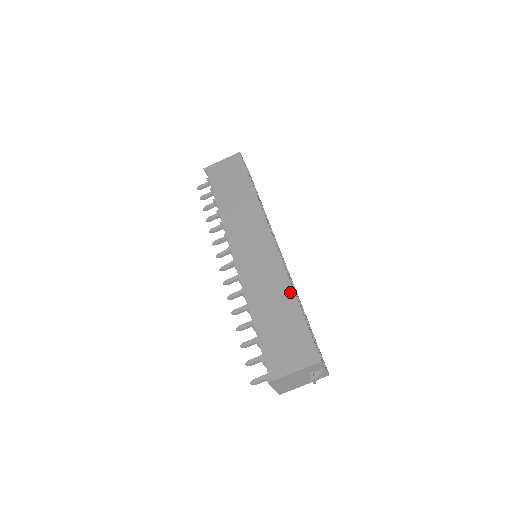
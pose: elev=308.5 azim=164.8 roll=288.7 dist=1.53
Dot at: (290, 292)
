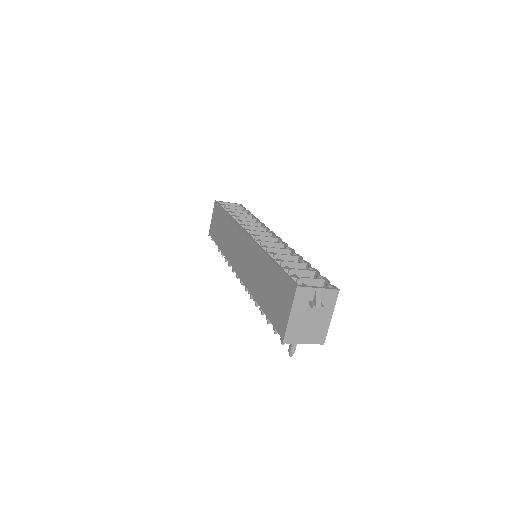
Dot at: (264, 258)
